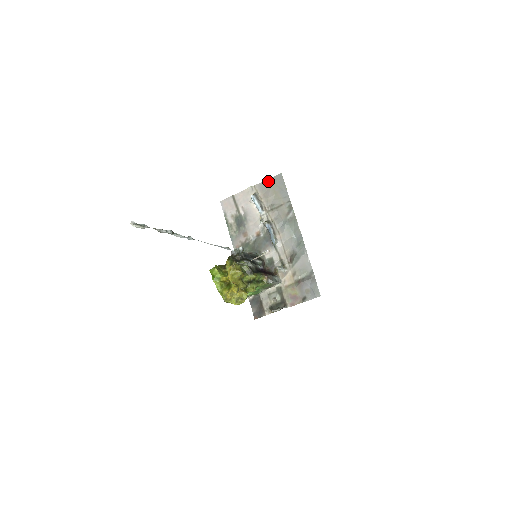
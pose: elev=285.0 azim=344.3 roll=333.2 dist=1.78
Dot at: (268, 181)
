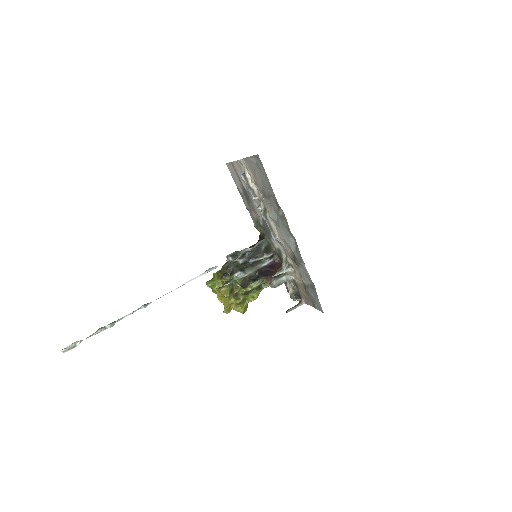
Dot at: (252, 158)
